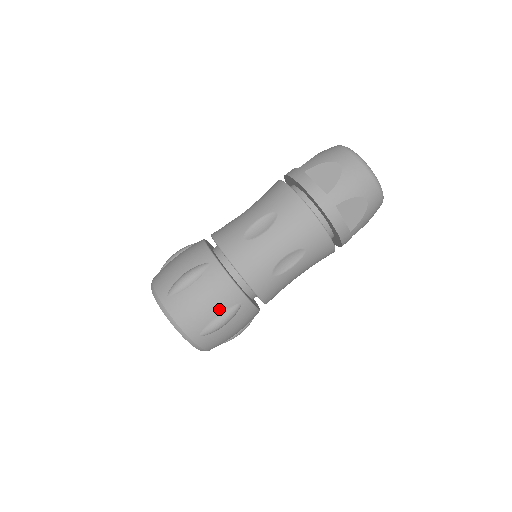
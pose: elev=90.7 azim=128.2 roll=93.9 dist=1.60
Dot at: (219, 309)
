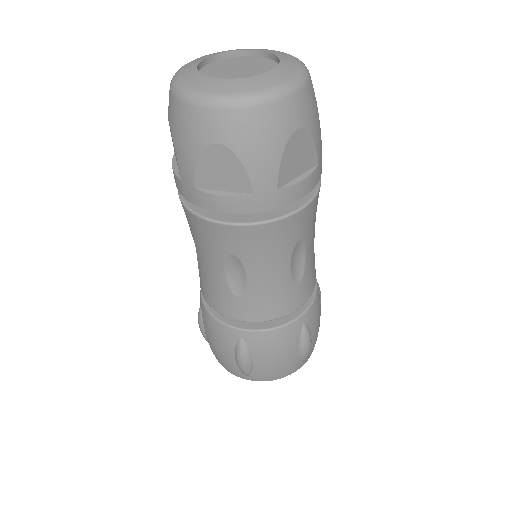
Dot at: (295, 347)
